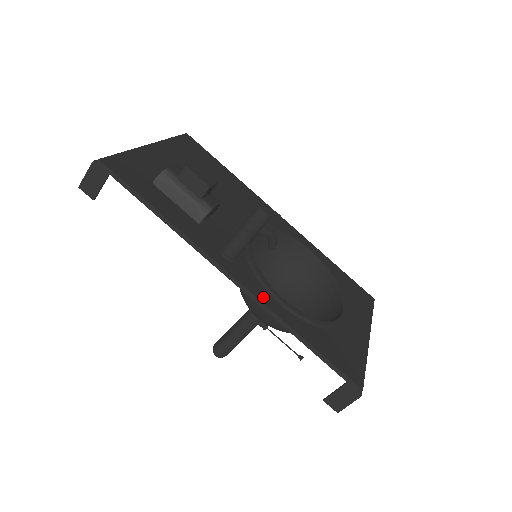
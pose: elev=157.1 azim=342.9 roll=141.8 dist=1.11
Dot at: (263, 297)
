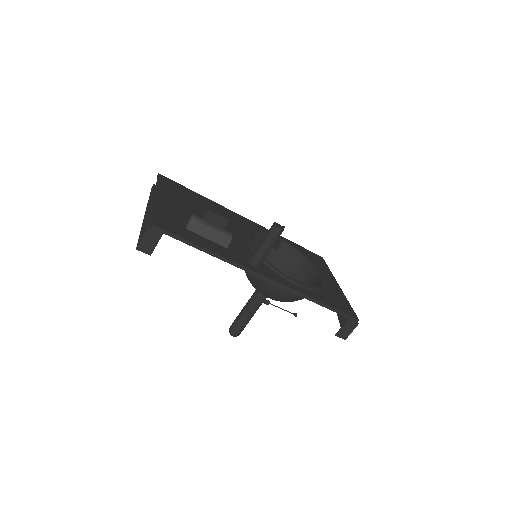
Dot at: (287, 284)
